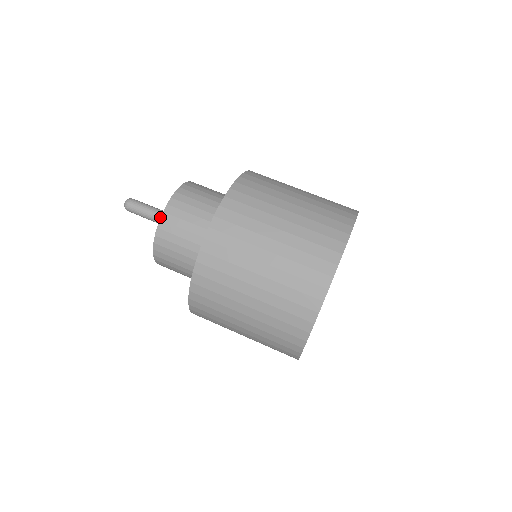
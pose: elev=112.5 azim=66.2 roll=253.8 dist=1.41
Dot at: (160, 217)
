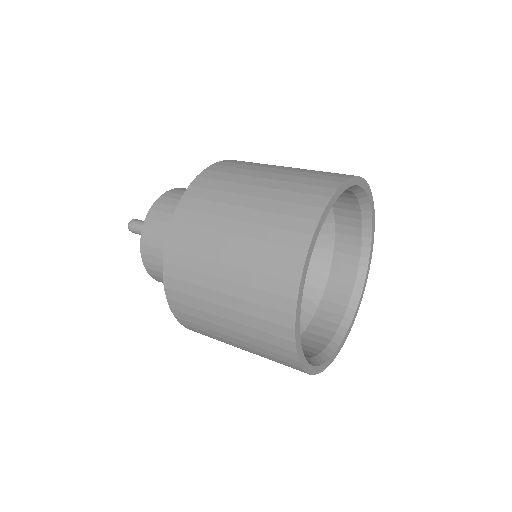
Dot at: (151, 206)
